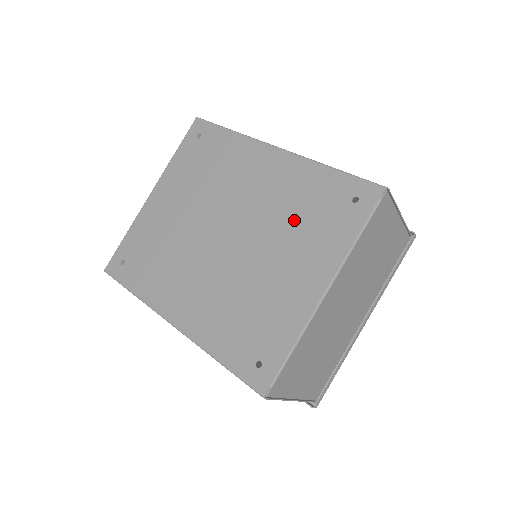
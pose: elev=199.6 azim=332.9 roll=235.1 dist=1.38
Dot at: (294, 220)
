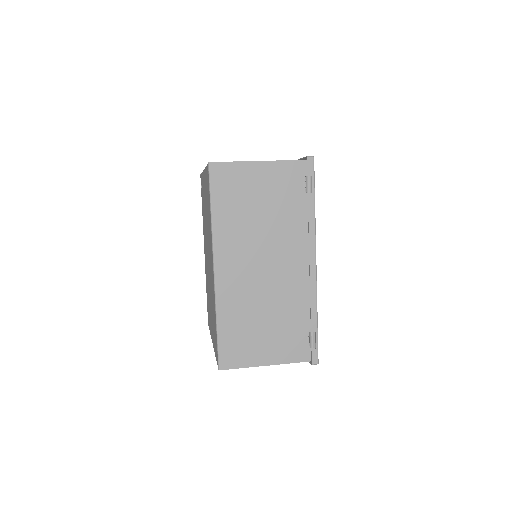
Dot at: (212, 308)
